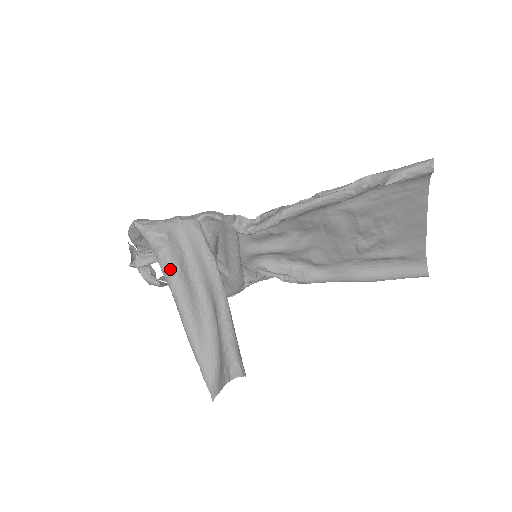
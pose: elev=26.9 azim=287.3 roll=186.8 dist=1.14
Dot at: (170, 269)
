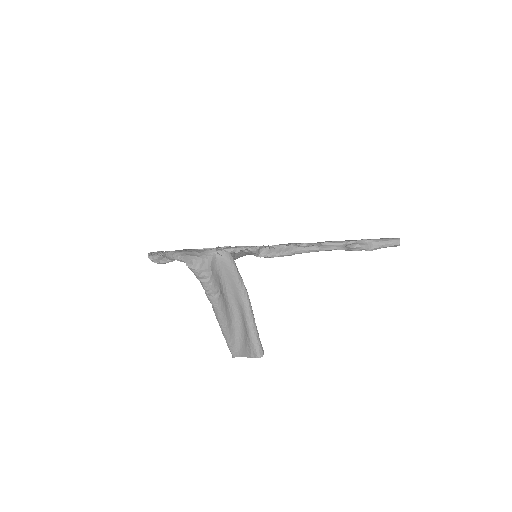
Dot at: (213, 293)
